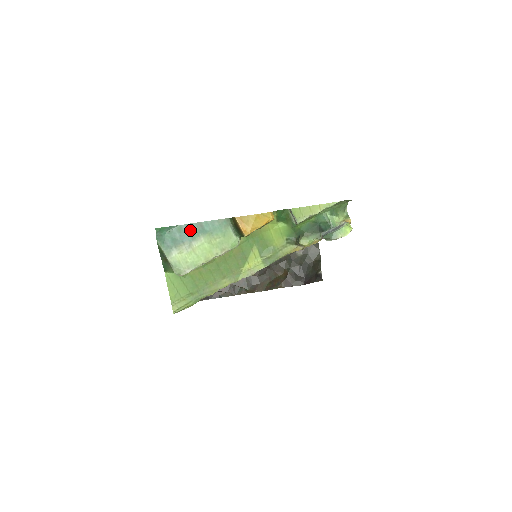
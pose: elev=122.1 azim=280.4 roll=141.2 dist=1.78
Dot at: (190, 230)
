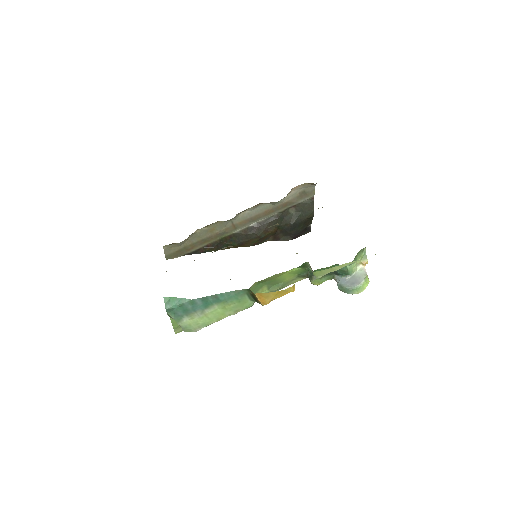
Dot at: (203, 302)
